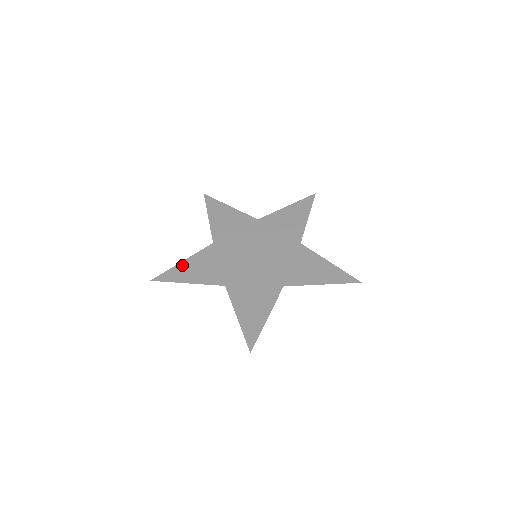
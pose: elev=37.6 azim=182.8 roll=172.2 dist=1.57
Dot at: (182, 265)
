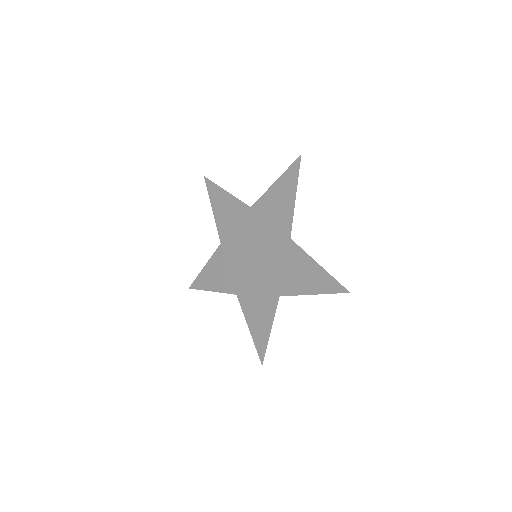
Dot at: (204, 271)
